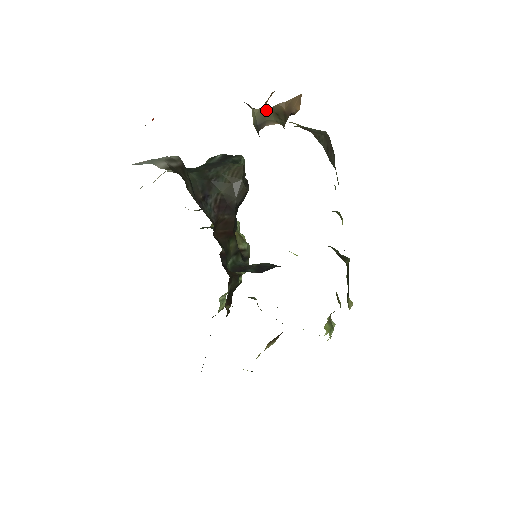
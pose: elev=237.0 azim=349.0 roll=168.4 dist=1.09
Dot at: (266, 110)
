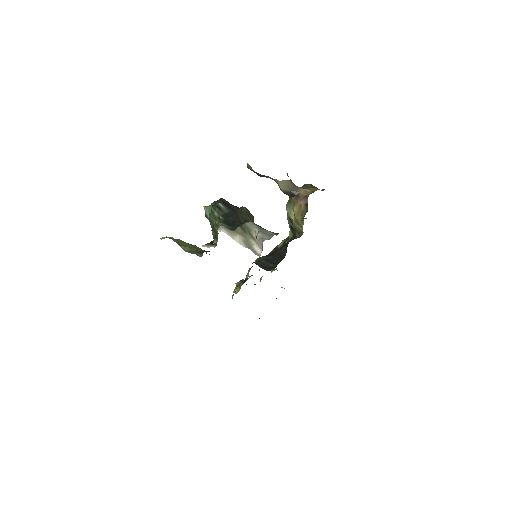
Dot at: (290, 181)
